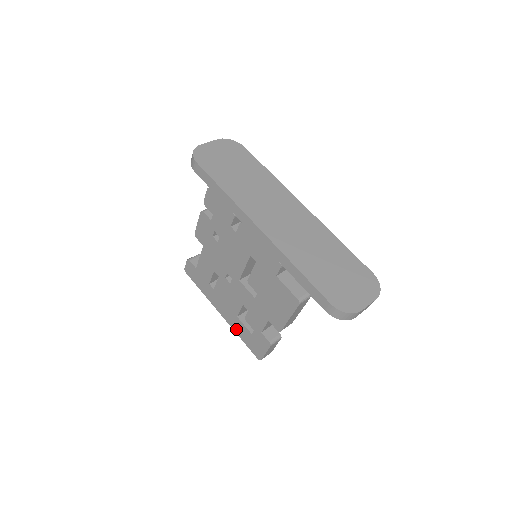
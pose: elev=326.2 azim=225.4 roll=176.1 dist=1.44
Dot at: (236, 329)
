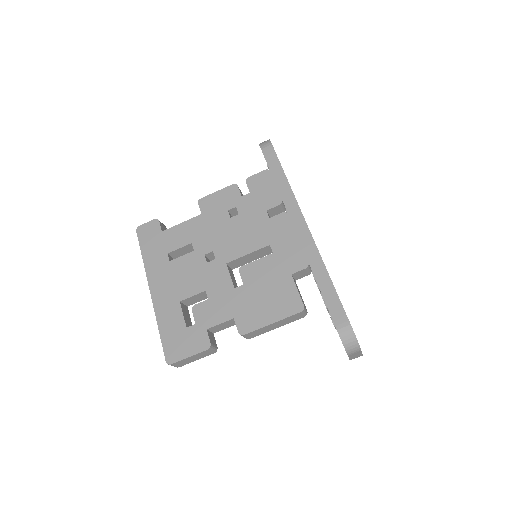
Dot at: (162, 315)
